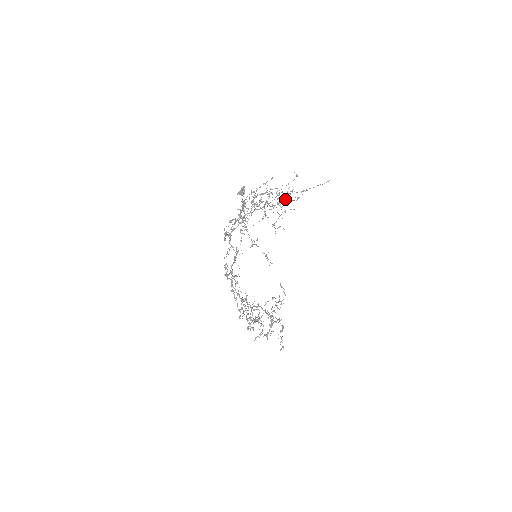
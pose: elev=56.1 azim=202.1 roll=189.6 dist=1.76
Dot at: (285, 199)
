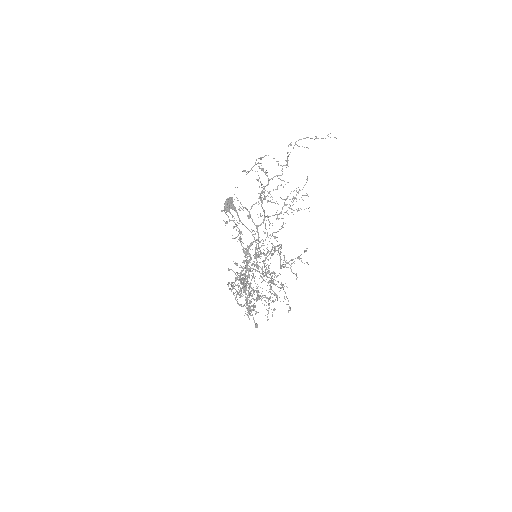
Dot at: occluded
